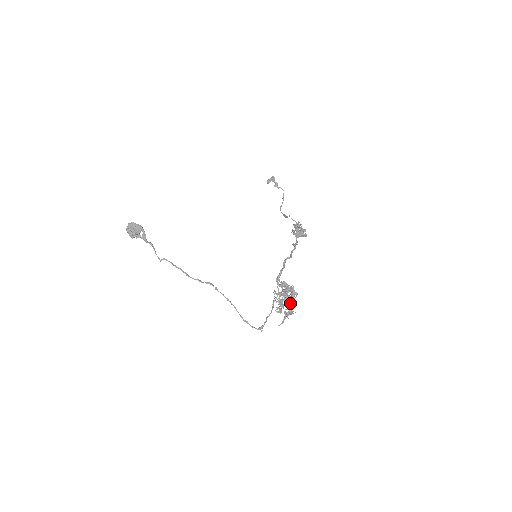
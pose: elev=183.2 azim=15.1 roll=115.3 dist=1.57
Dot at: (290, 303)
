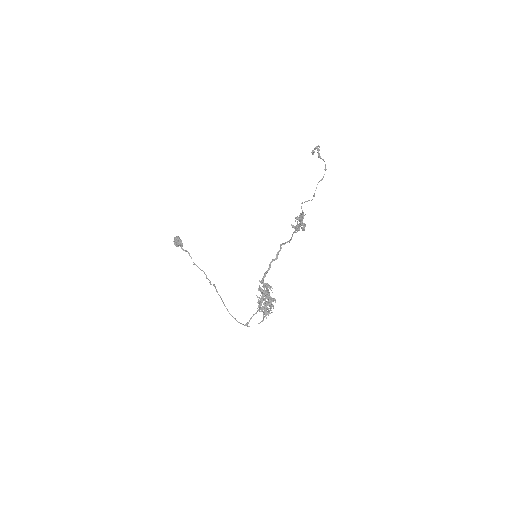
Dot at: (265, 306)
